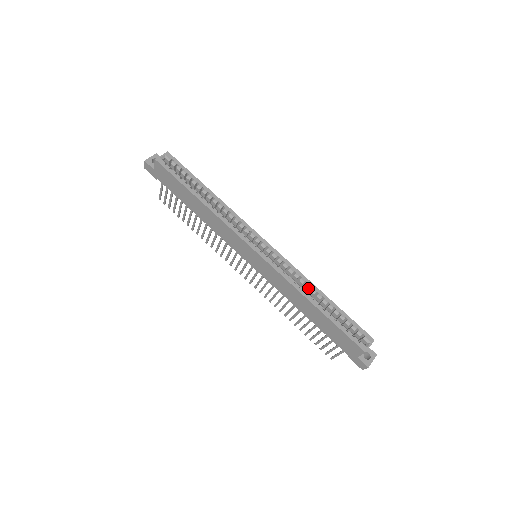
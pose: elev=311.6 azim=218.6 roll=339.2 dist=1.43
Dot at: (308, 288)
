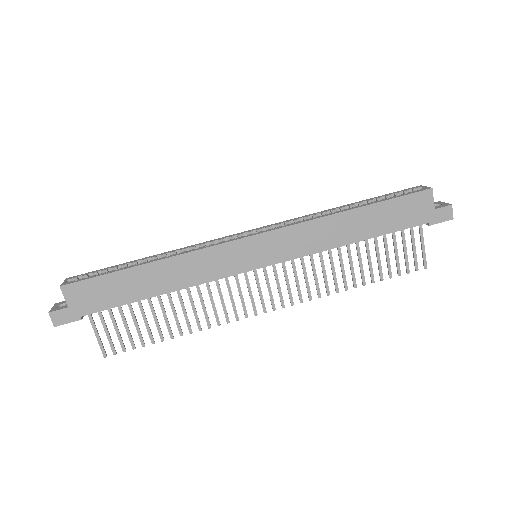
Dot at: occluded
